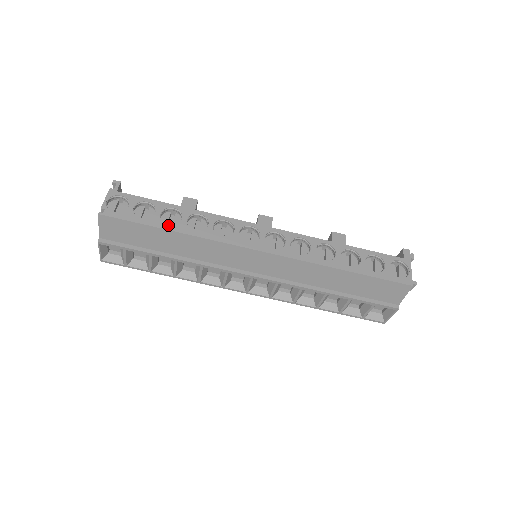
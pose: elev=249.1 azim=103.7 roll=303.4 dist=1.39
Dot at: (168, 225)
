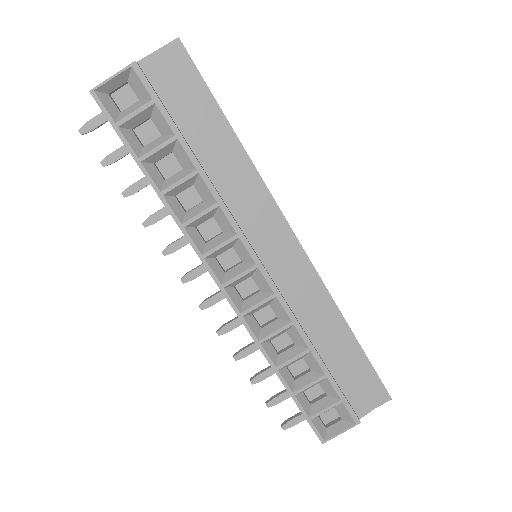
Dot at: occluded
